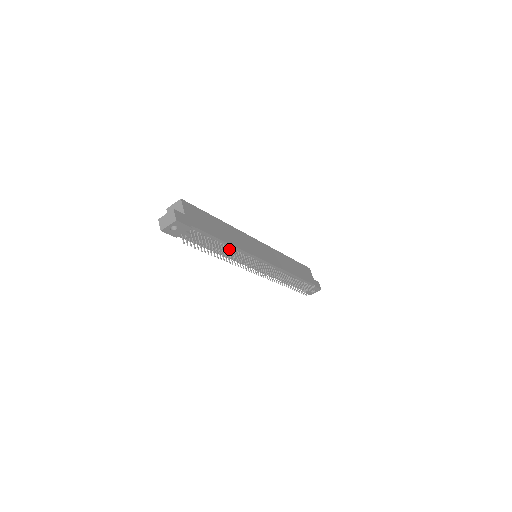
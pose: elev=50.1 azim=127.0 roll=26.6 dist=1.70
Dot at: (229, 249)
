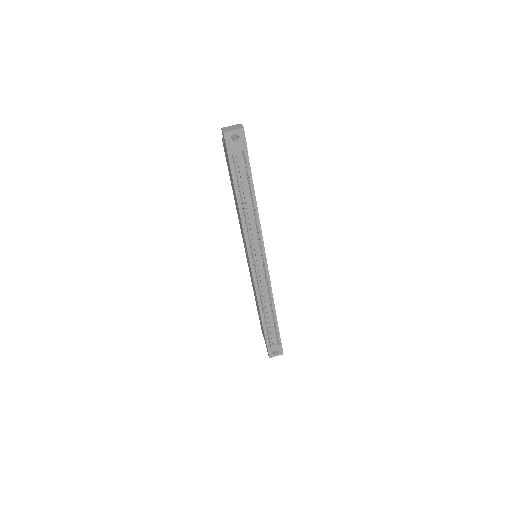
Dot at: (251, 213)
